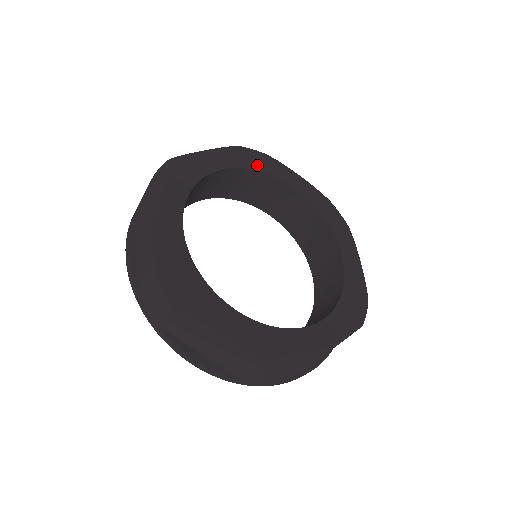
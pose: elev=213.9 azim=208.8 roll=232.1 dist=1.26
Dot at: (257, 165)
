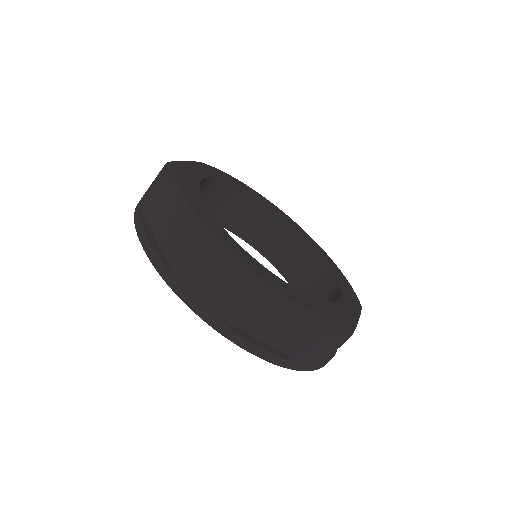
Dot at: (230, 180)
